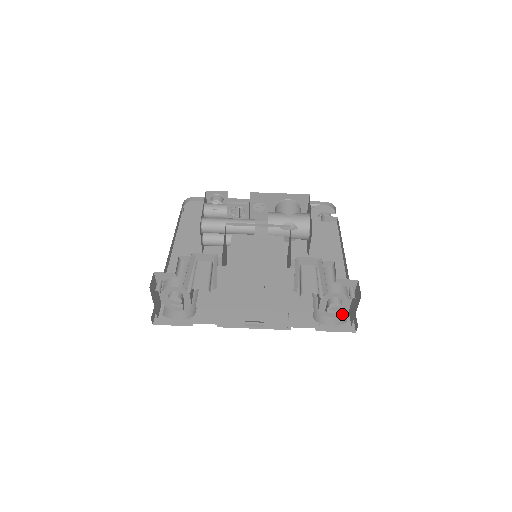
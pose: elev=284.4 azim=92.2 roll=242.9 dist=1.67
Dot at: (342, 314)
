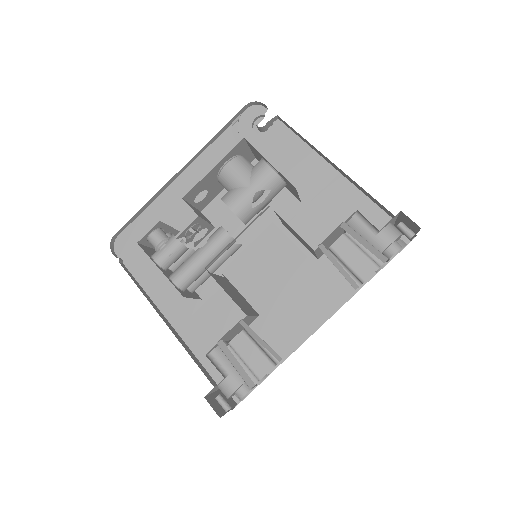
Dot at: occluded
